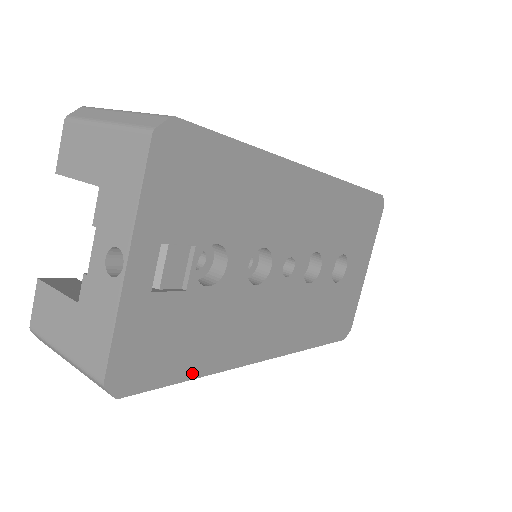
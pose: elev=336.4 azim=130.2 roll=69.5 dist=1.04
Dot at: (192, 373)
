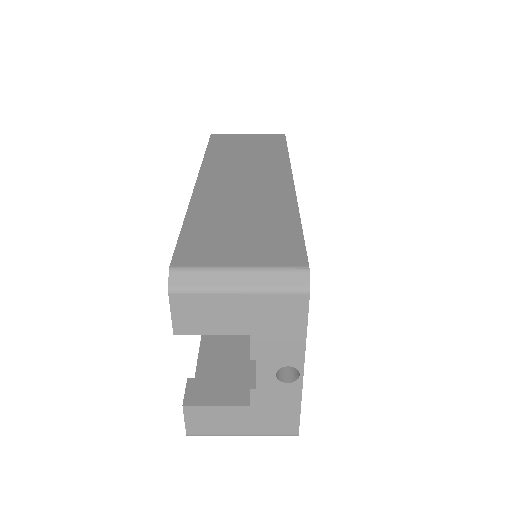
Dot at: occluded
